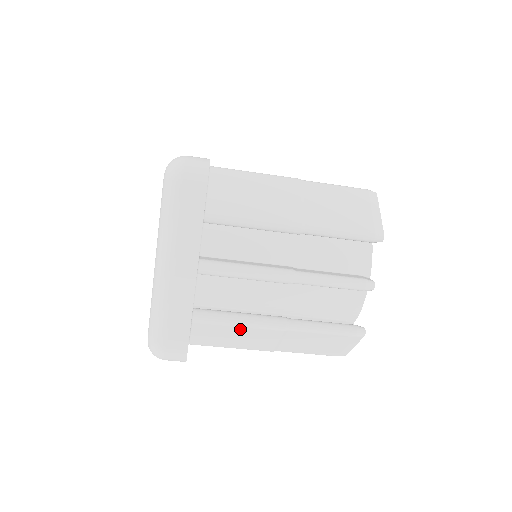
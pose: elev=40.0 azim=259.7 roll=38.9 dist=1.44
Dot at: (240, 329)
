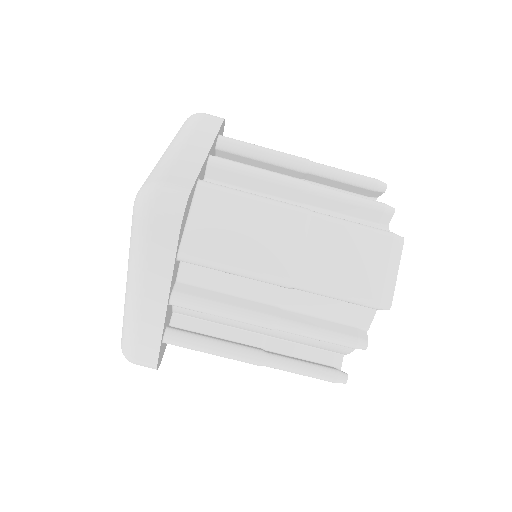
Dot at: (254, 207)
